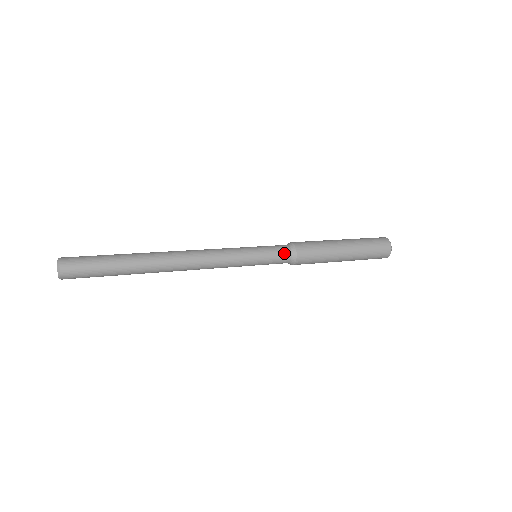
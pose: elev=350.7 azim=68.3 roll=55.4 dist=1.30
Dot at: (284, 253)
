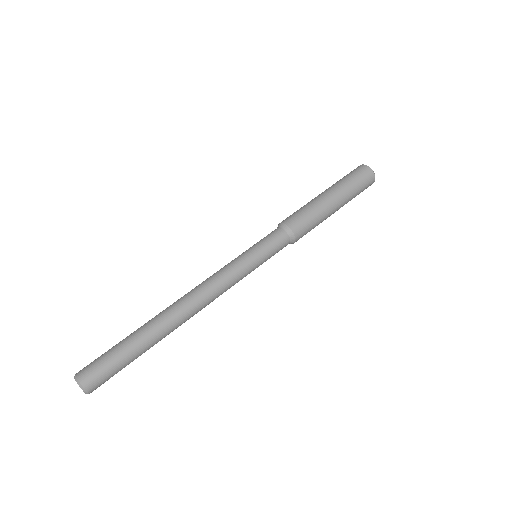
Dot at: (283, 242)
